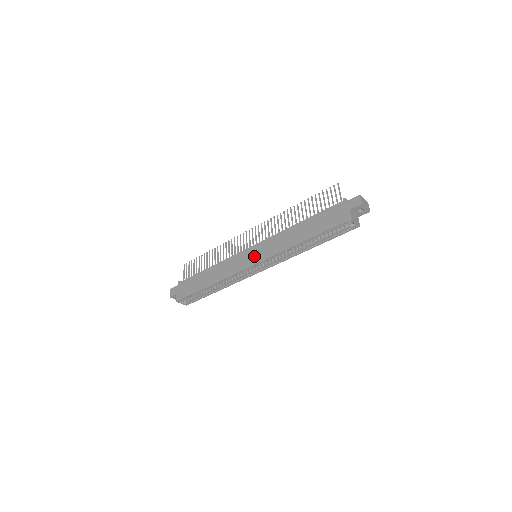
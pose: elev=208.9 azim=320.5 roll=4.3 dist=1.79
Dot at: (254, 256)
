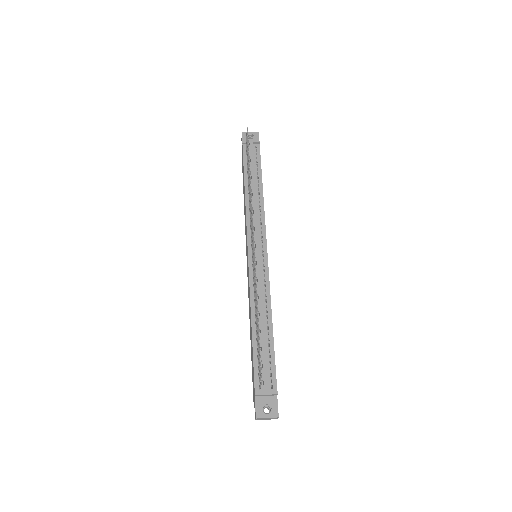
Dot at: (247, 262)
